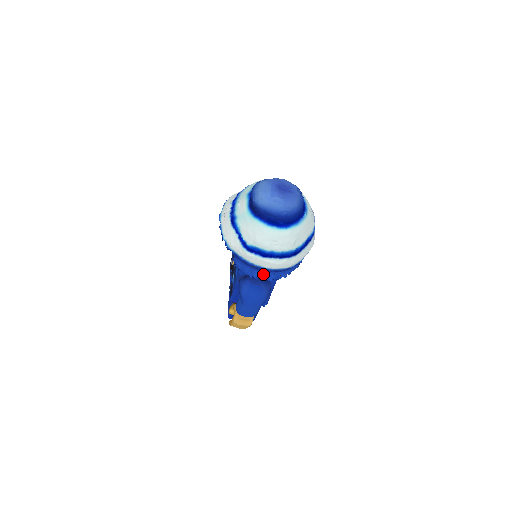
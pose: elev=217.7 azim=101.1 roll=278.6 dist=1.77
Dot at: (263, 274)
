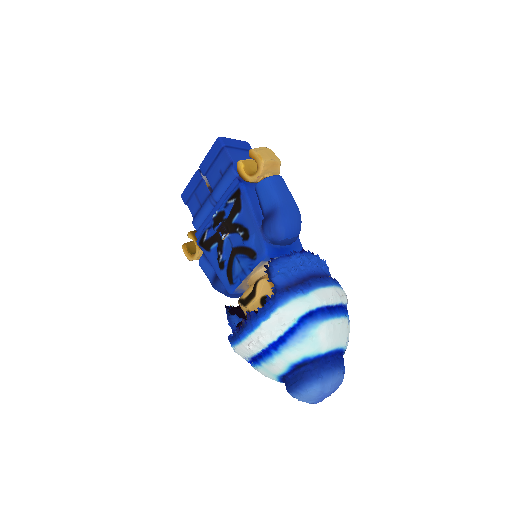
Dot at: occluded
